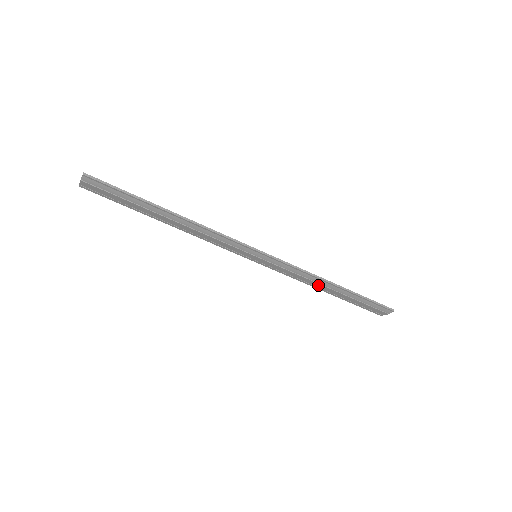
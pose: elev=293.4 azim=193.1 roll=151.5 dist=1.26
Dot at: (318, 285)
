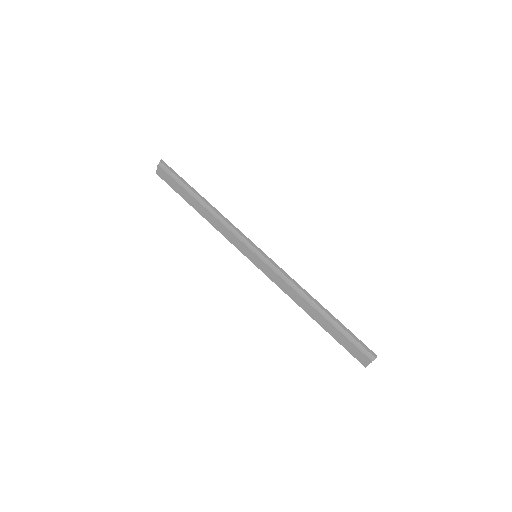
Dot at: (304, 303)
